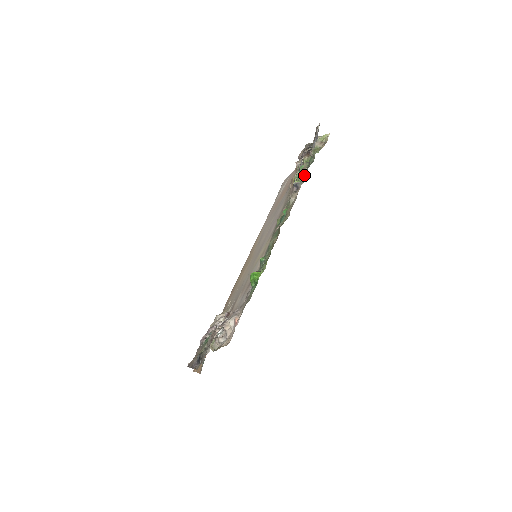
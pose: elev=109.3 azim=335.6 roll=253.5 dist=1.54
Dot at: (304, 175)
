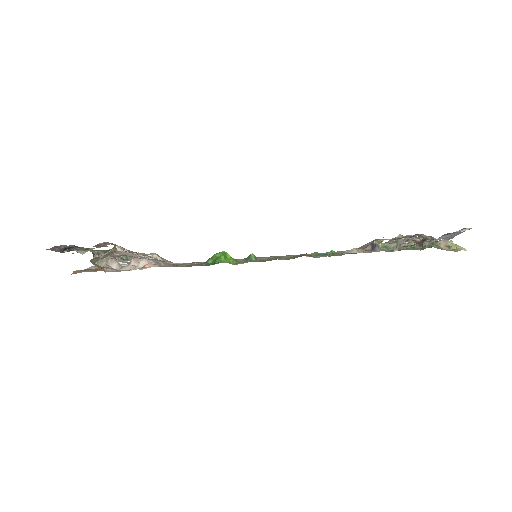
Dot at: (394, 247)
